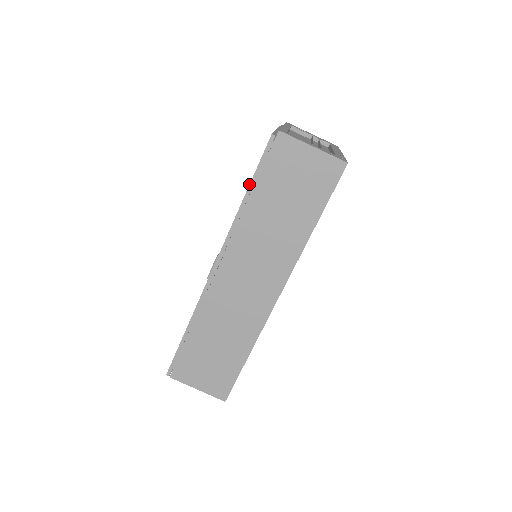
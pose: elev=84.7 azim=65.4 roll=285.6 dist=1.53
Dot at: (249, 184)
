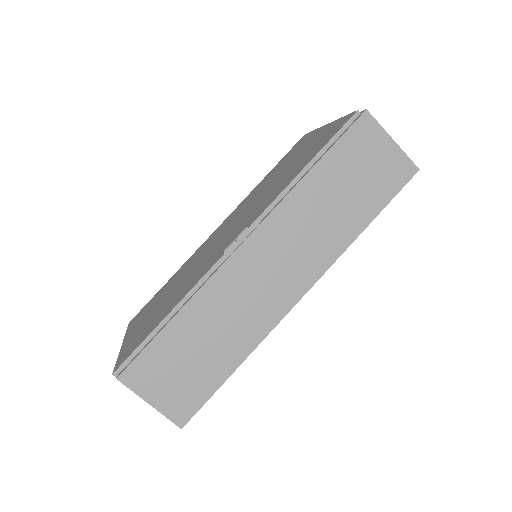
Dot at: (315, 154)
